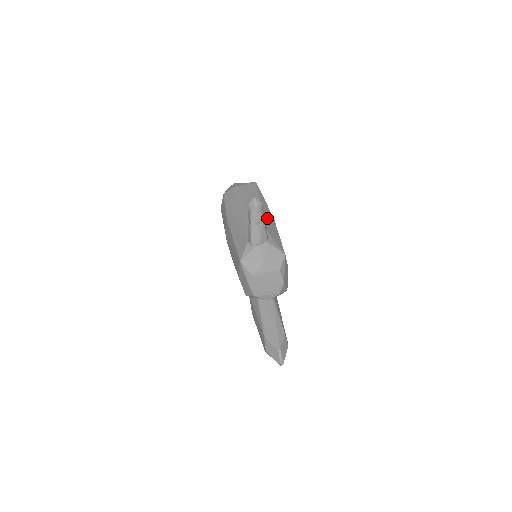
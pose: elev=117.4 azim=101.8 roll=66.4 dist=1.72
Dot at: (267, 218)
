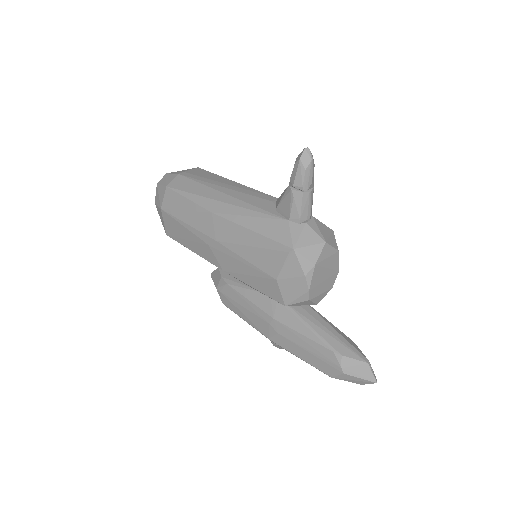
Dot at: occluded
